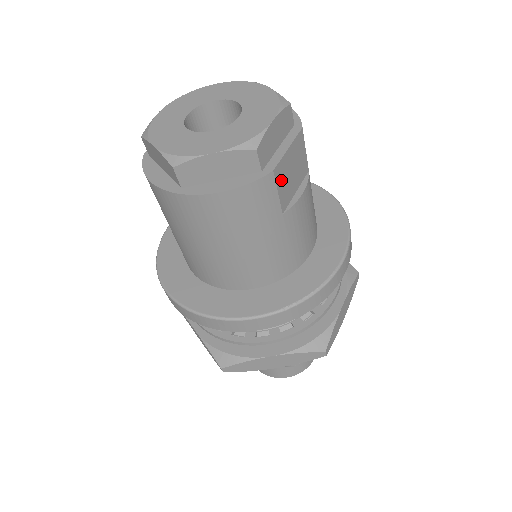
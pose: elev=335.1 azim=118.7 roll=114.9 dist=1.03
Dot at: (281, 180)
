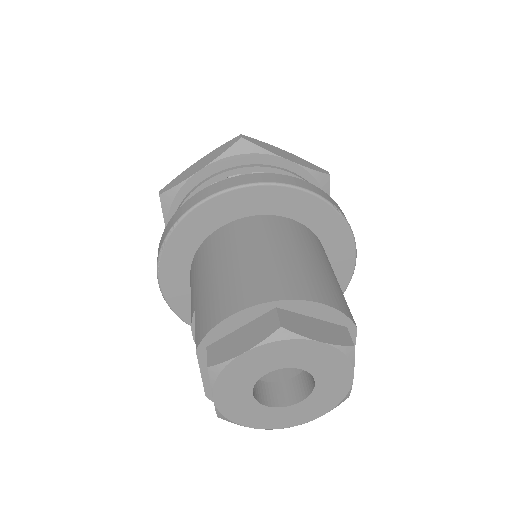
Dot at: occluded
